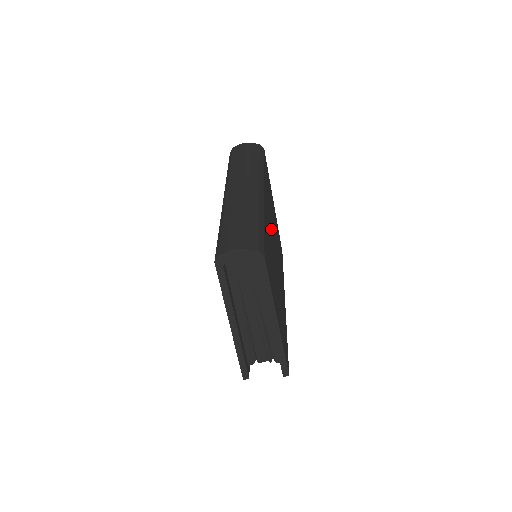
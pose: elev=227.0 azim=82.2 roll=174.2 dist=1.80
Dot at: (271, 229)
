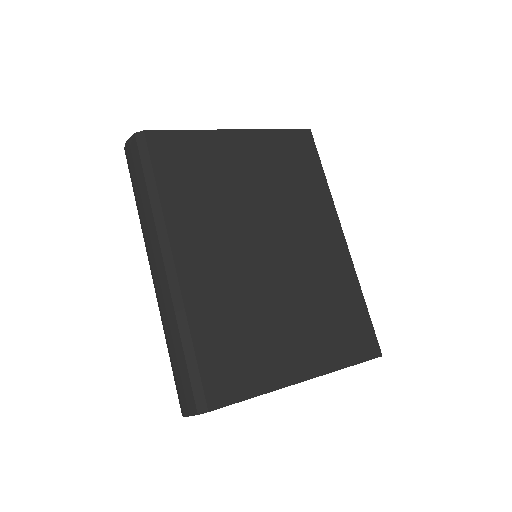
Dot at: (231, 249)
